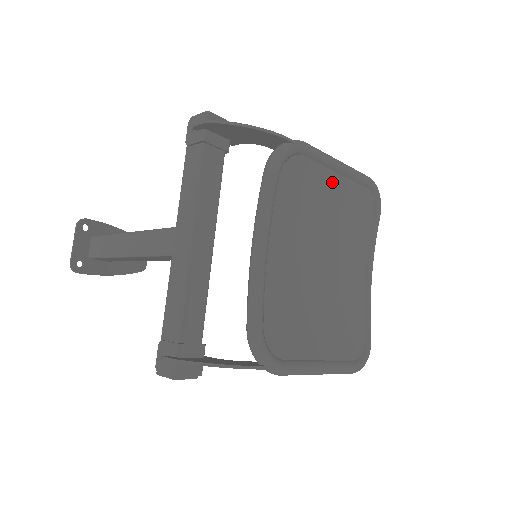
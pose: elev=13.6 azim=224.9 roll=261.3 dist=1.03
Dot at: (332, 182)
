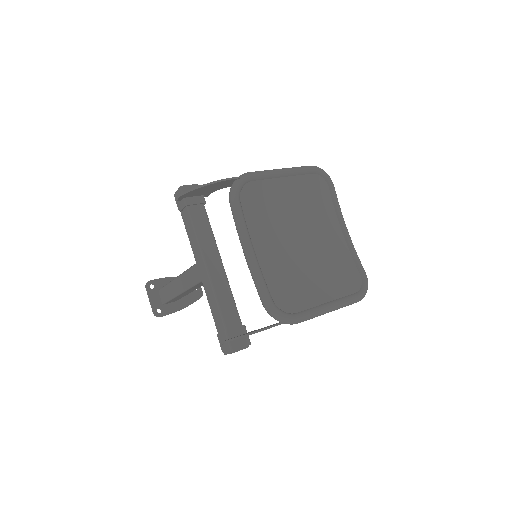
Dot at: (282, 185)
